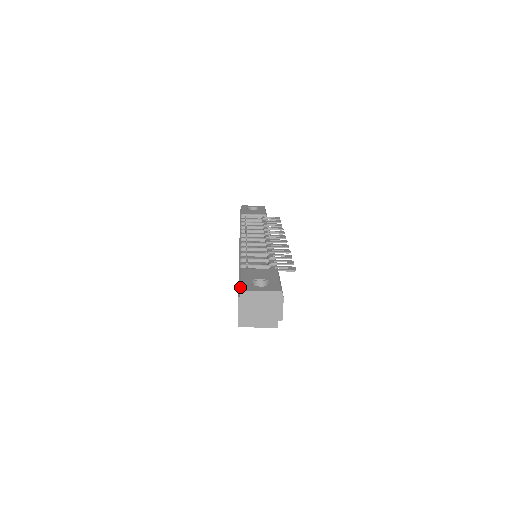
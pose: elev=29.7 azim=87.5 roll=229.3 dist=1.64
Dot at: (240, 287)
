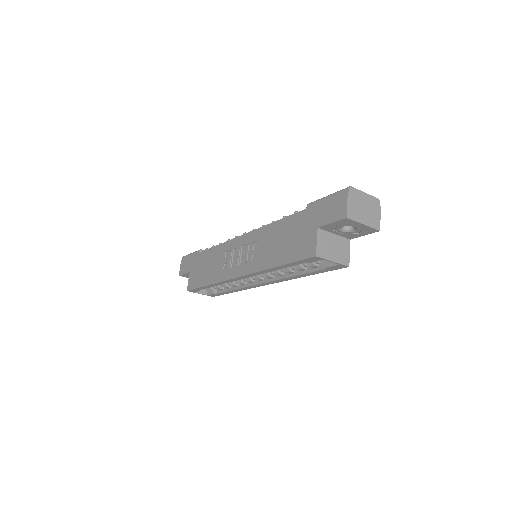
Dot at: (342, 189)
